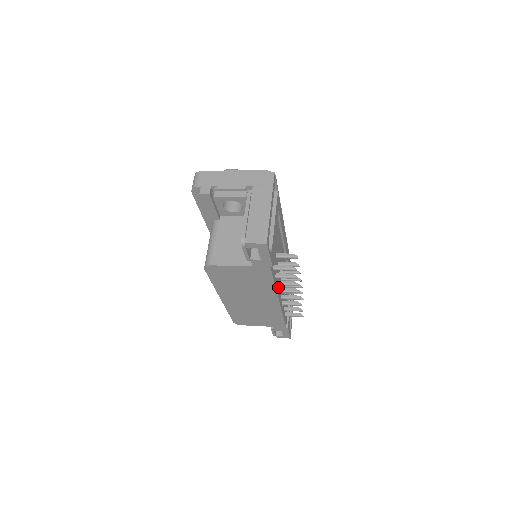
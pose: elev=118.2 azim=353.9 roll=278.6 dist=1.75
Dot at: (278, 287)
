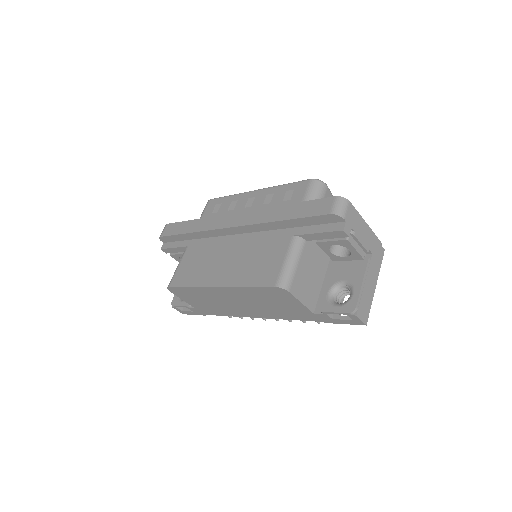
Dot at: occluded
